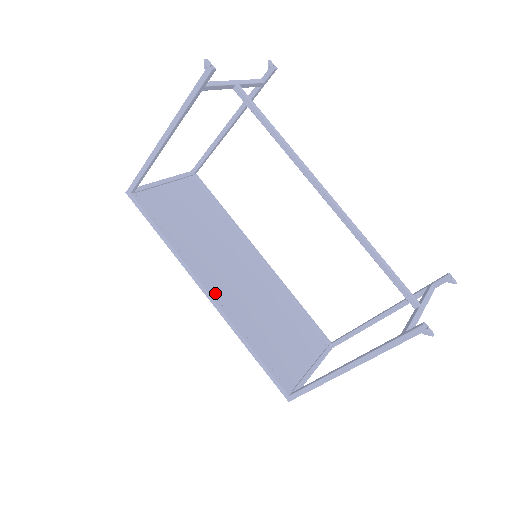
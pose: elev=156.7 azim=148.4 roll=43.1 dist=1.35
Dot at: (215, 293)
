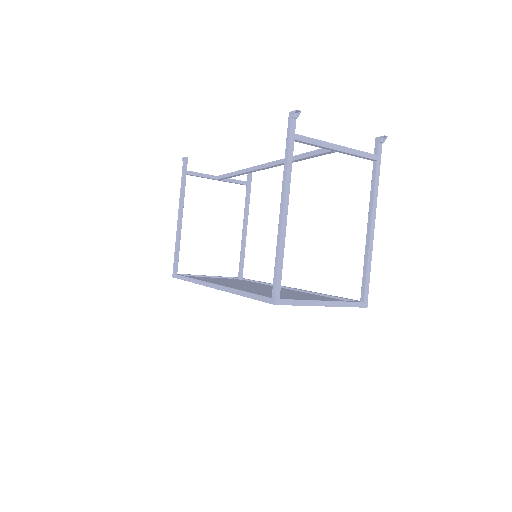
Dot at: occluded
